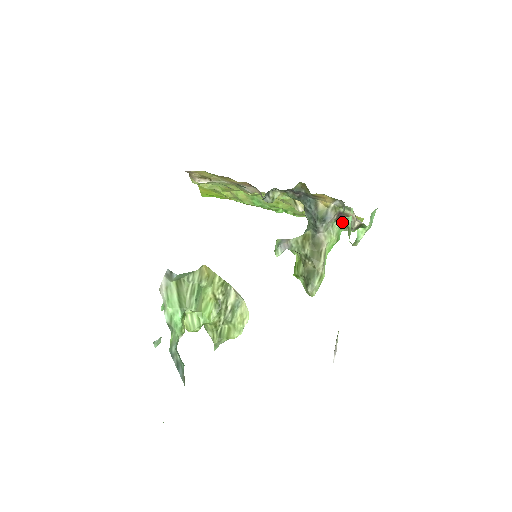
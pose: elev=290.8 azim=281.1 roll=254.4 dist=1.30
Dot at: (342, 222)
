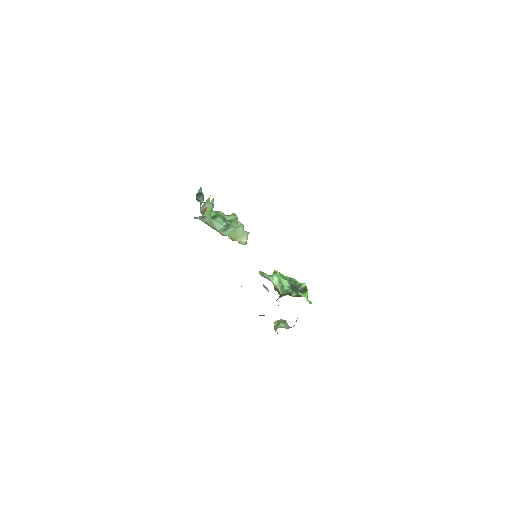
Dot at: occluded
